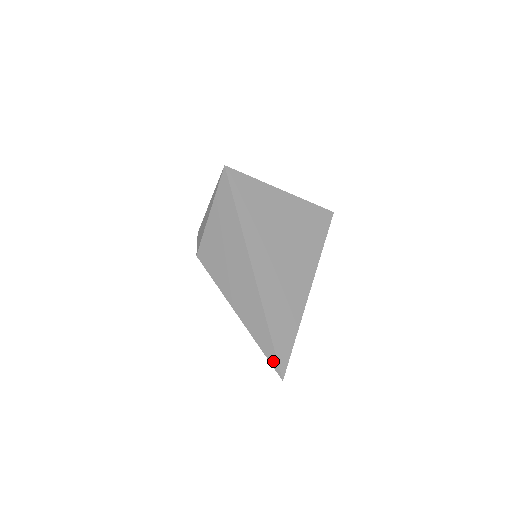
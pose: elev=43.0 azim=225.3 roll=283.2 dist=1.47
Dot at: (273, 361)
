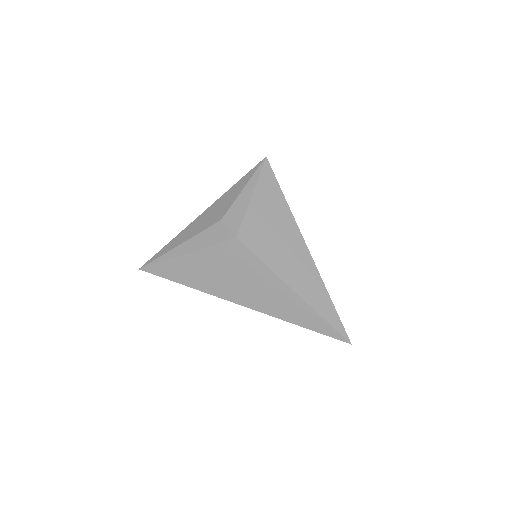
Dot at: (340, 328)
